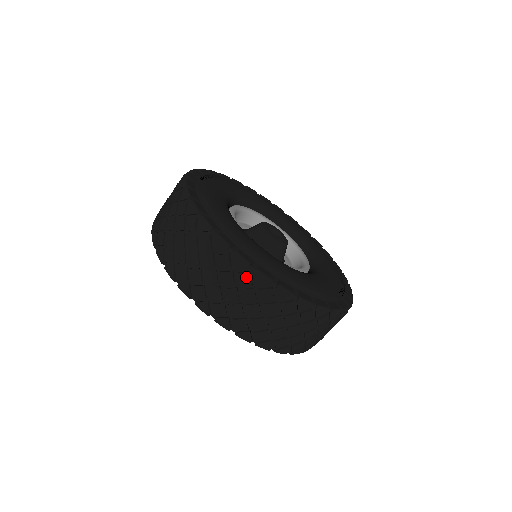
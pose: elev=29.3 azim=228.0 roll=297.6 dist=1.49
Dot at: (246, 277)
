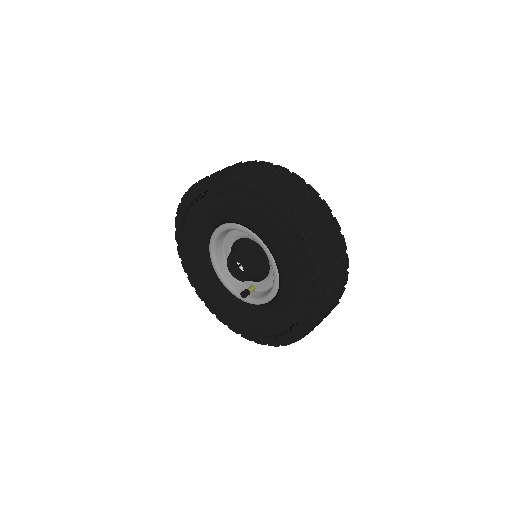
Dot at: (339, 236)
